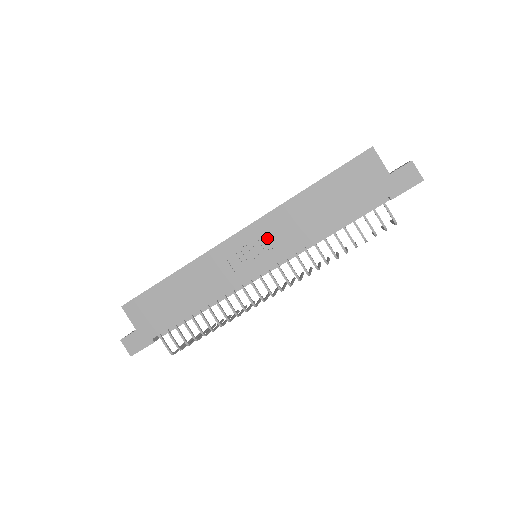
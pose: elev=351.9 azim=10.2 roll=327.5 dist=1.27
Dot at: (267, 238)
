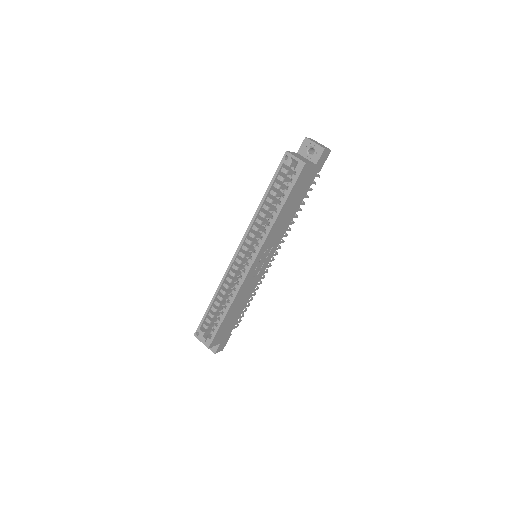
Dot at: (267, 249)
